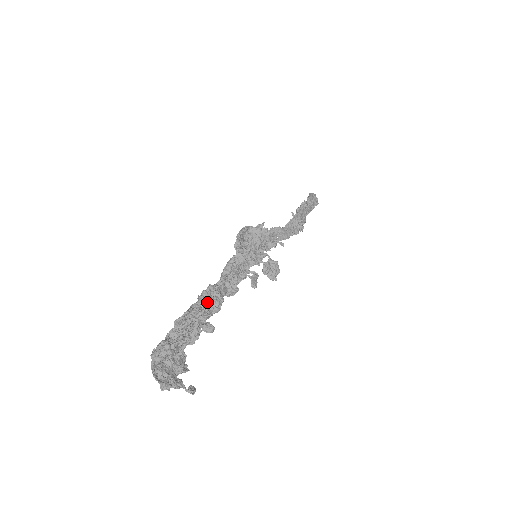
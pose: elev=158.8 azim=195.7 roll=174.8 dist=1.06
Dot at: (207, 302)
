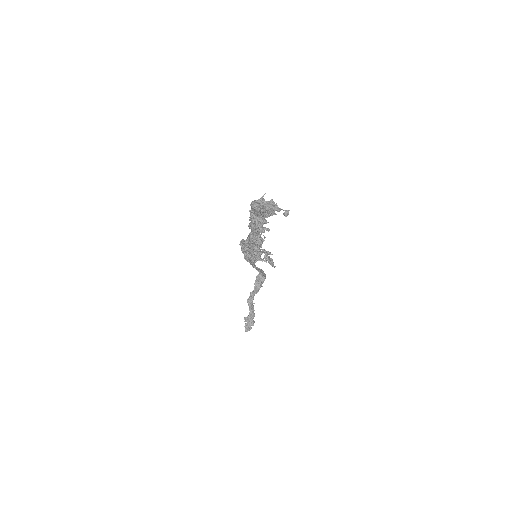
Dot at: occluded
